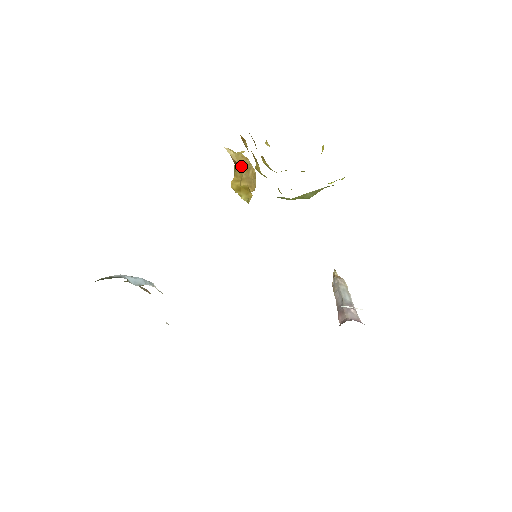
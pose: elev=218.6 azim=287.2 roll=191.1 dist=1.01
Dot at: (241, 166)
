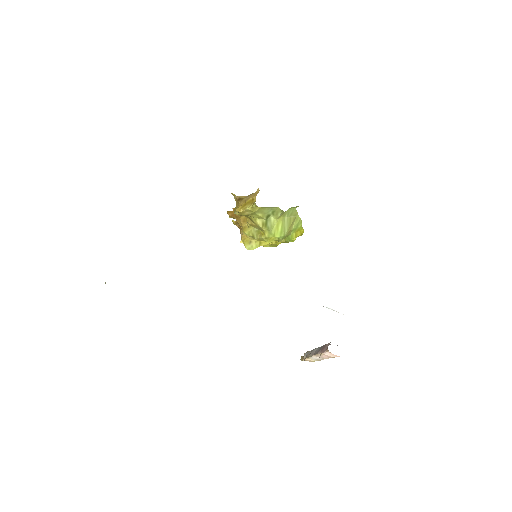
Dot at: (244, 198)
